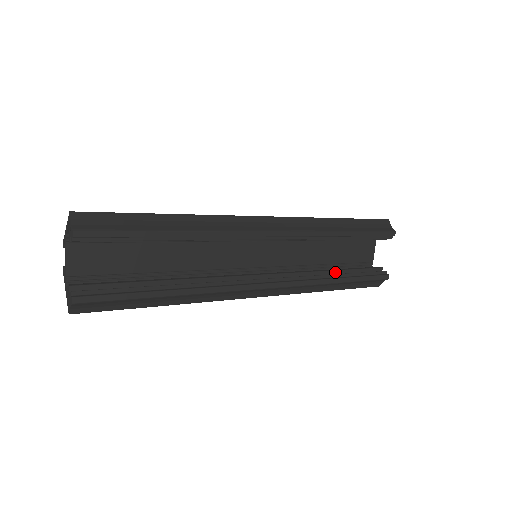
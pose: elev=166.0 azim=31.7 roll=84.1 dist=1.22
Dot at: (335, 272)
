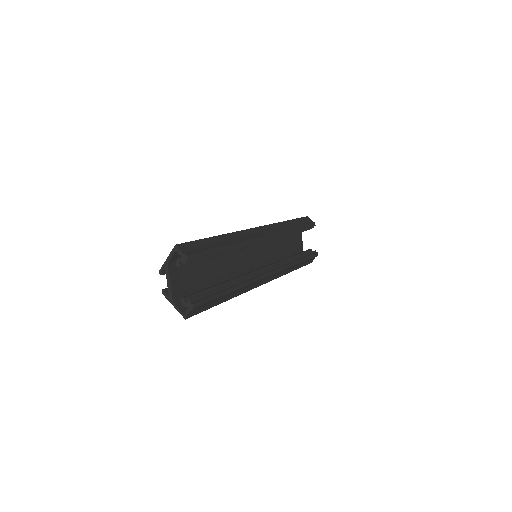
Dot at: (293, 257)
